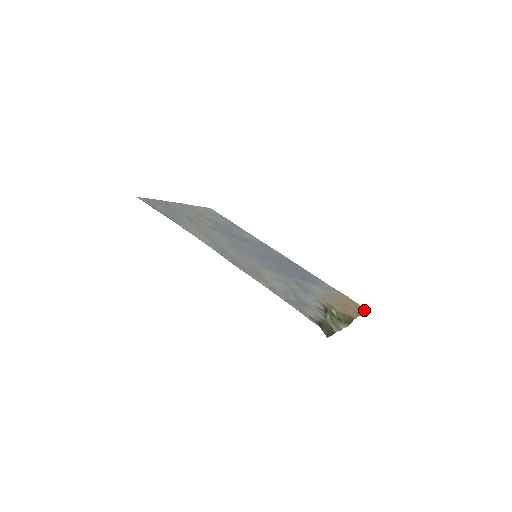
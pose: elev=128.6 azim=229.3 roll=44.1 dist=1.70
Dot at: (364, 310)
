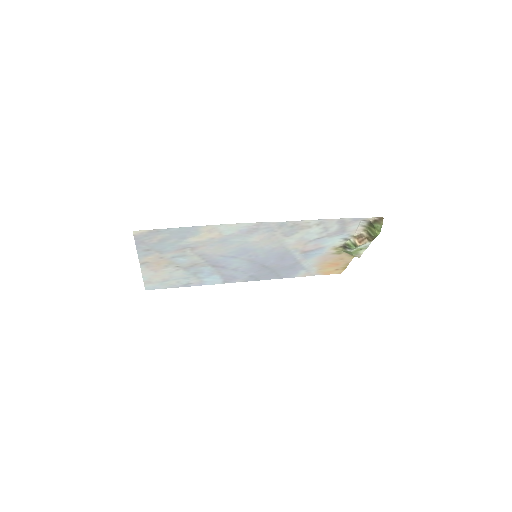
Dot at: (340, 271)
